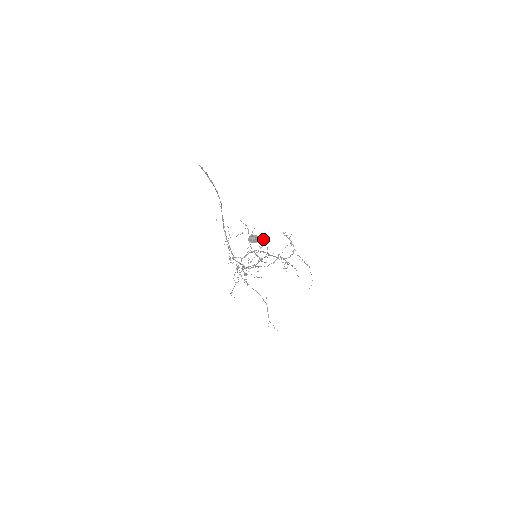
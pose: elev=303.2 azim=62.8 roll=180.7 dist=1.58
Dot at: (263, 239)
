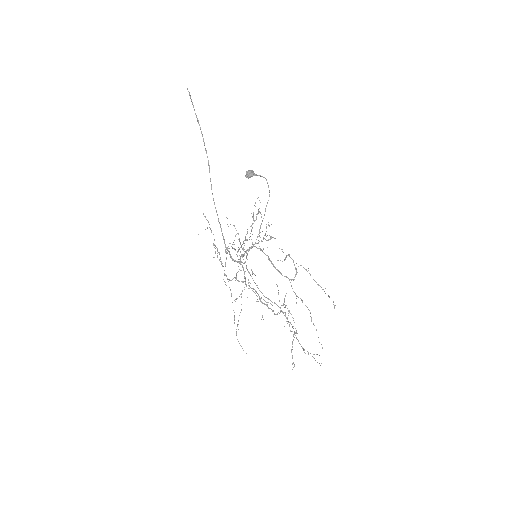
Dot at: (261, 176)
